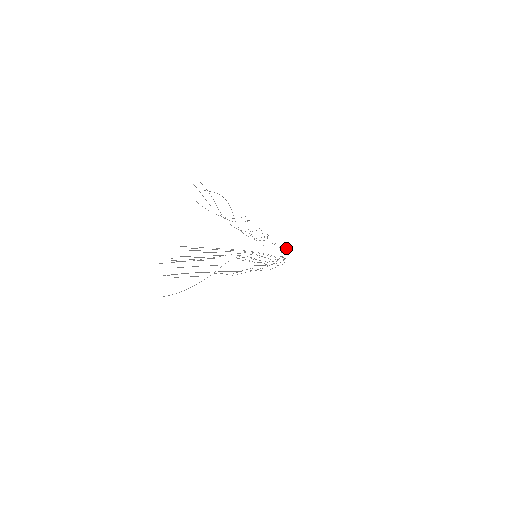
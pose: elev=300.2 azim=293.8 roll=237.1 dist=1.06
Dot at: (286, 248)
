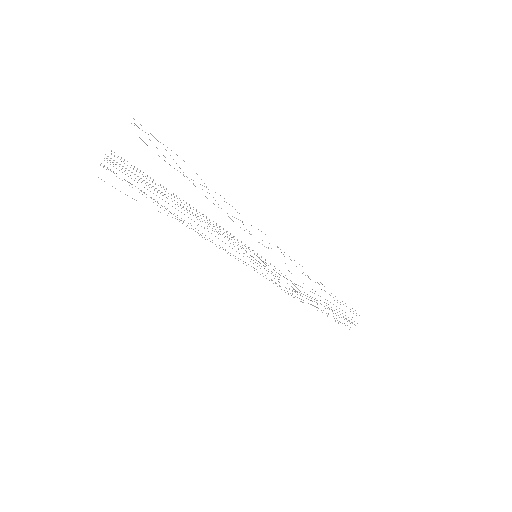
Dot at: occluded
